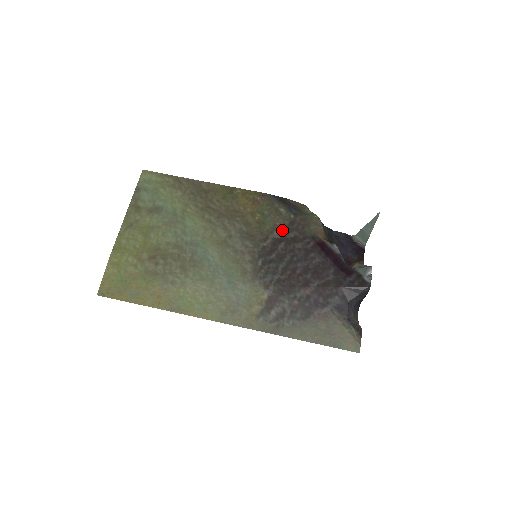
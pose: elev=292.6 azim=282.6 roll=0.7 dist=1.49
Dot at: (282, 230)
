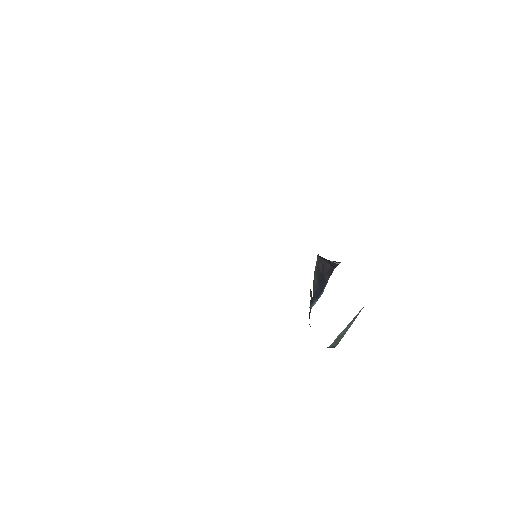
Dot at: occluded
